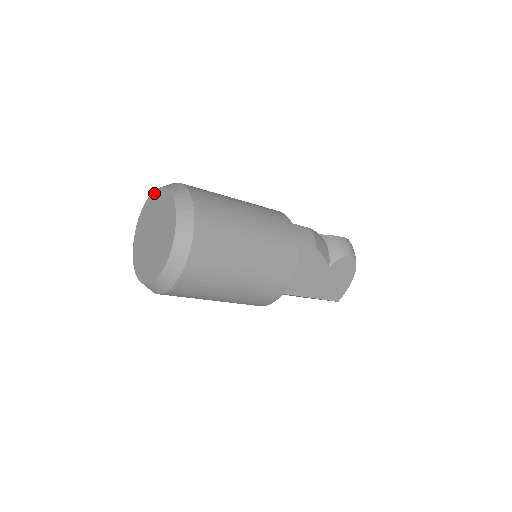
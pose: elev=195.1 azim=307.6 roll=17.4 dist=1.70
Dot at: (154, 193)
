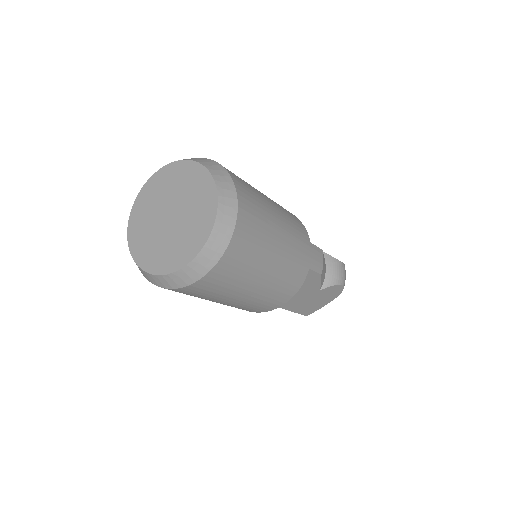
Dot at: (186, 163)
